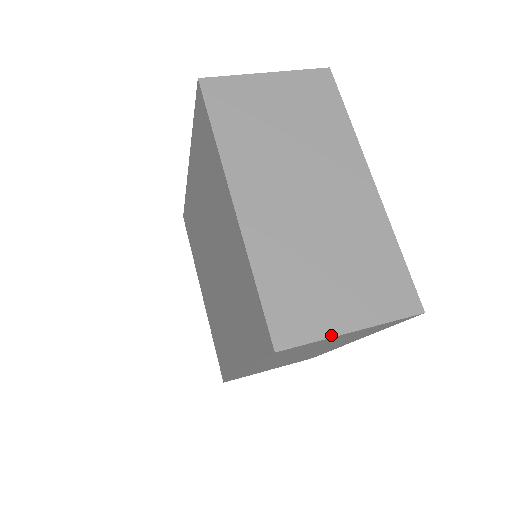
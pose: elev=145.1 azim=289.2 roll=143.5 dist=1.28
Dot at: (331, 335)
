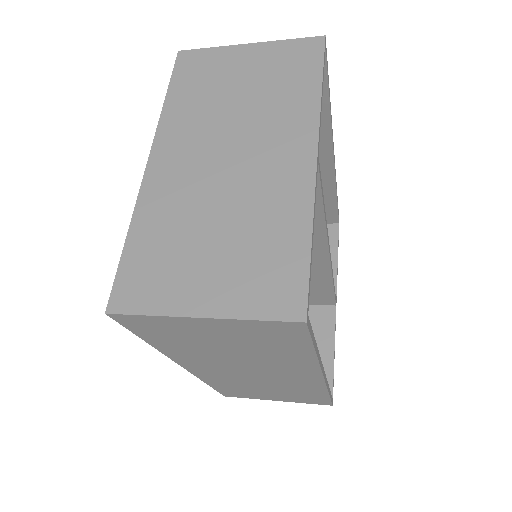
Dot at: (172, 314)
